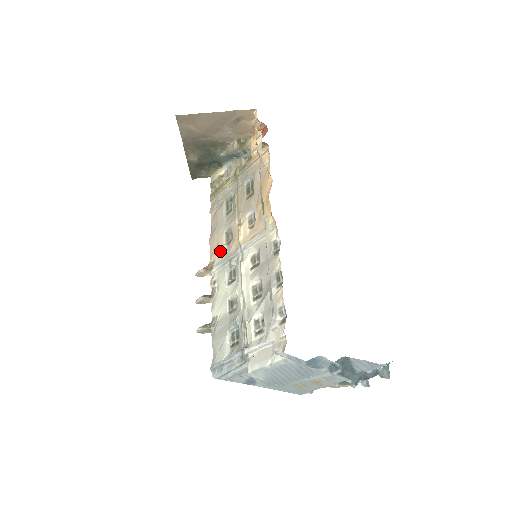
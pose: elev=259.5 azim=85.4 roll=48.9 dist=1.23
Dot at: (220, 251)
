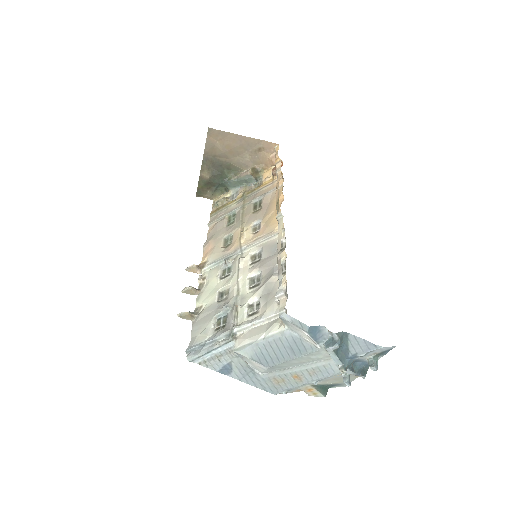
Dot at: (216, 252)
